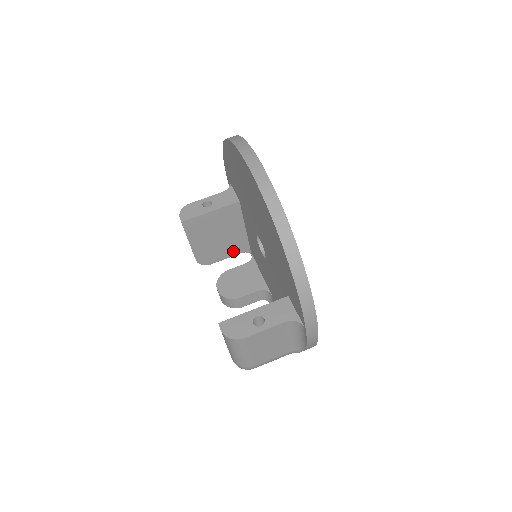
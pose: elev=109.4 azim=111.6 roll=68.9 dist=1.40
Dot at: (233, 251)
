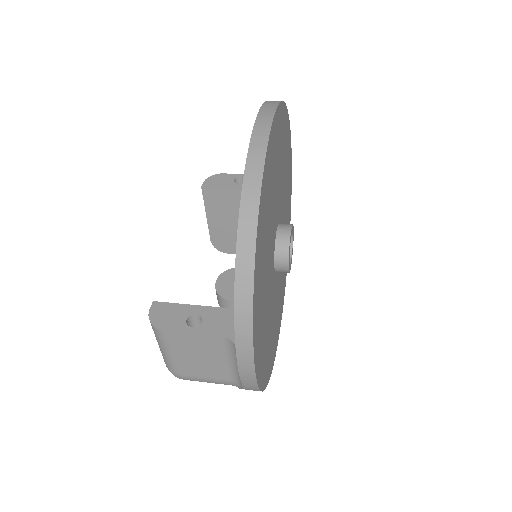
Dot at: occluded
